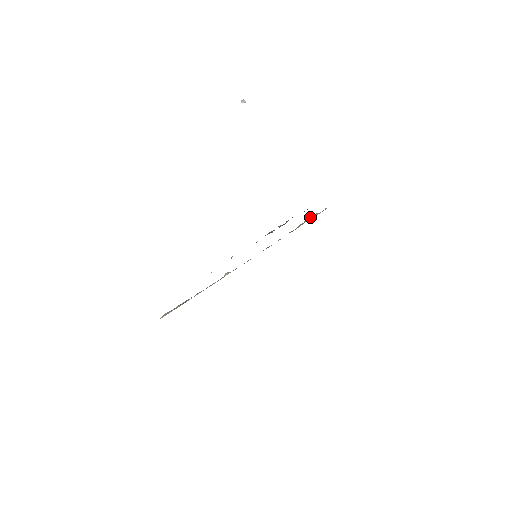
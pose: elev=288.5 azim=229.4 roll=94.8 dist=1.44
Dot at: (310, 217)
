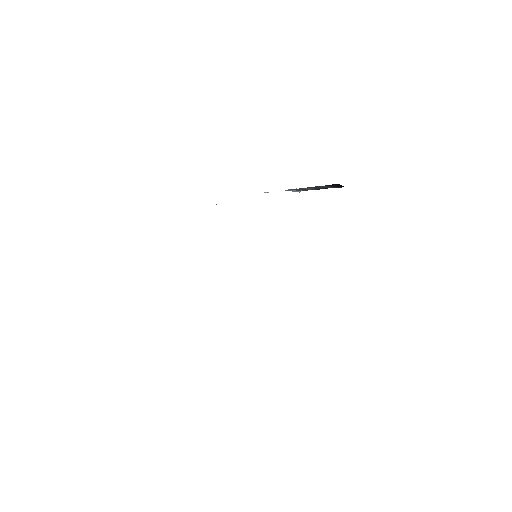
Dot at: occluded
